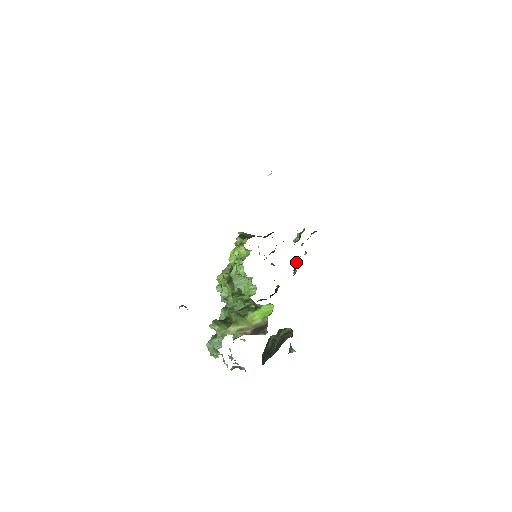
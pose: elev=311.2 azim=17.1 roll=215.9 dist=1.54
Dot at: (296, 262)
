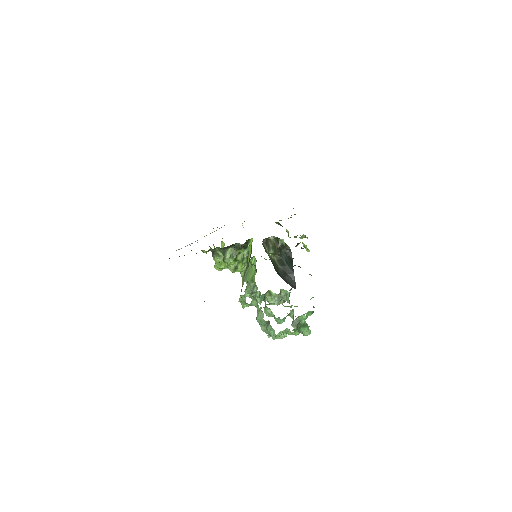
Dot at: (303, 246)
